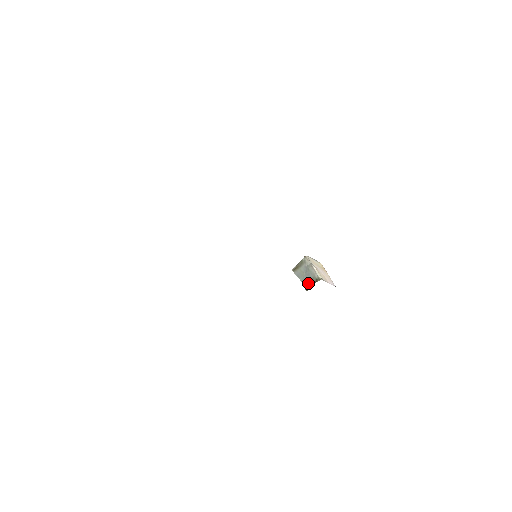
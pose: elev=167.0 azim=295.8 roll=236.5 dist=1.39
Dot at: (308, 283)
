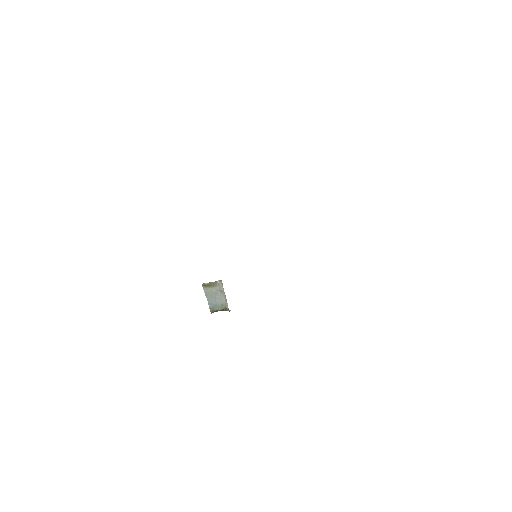
Dot at: (216, 306)
